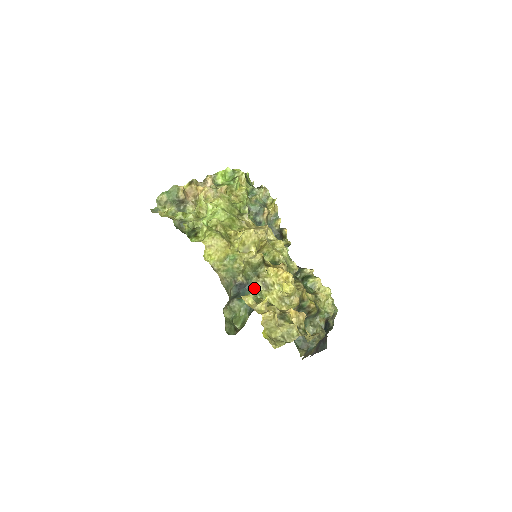
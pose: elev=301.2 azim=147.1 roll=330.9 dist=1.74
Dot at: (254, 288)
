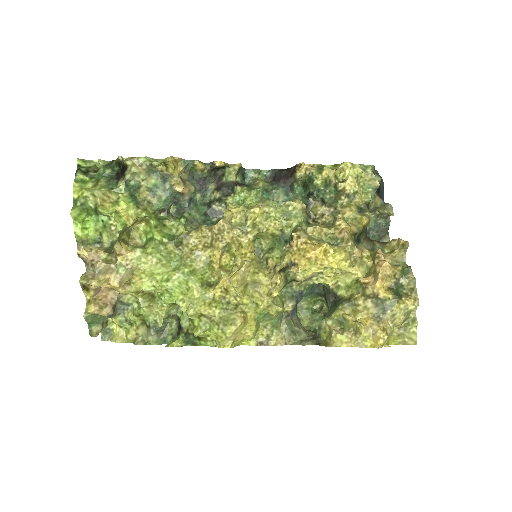
Dot at: (304, 289)
